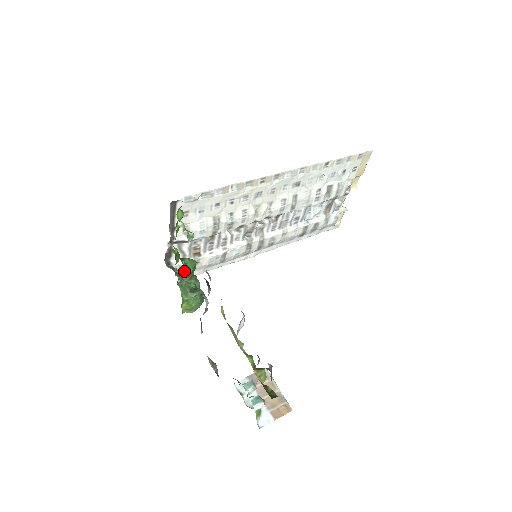
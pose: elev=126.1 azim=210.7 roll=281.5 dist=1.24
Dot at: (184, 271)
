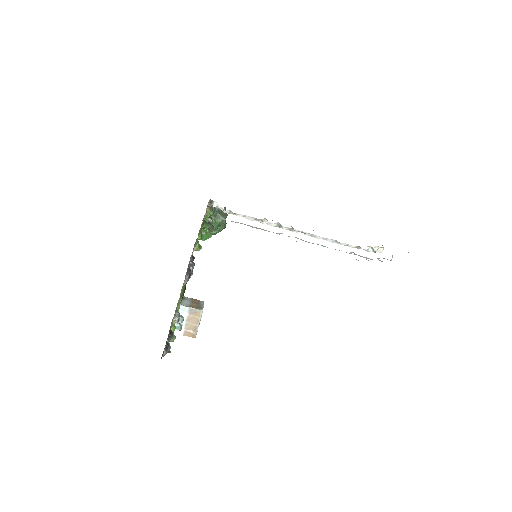
Dot at: occluded
